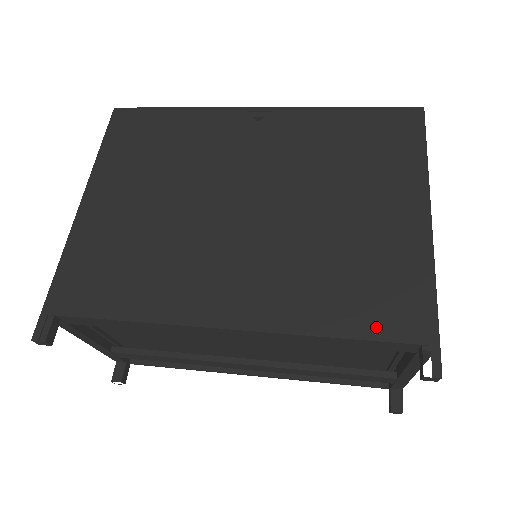
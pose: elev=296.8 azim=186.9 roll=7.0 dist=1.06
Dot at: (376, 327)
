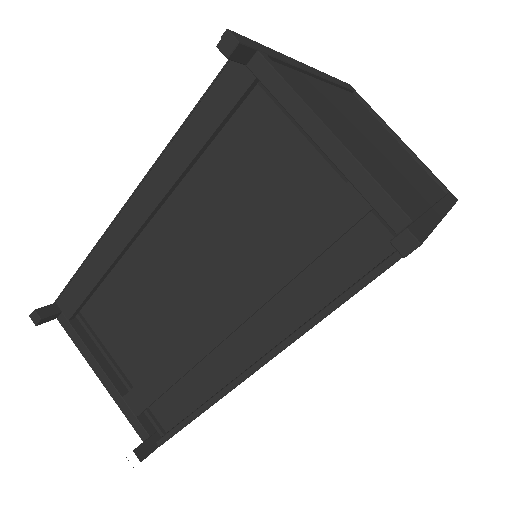
Dot at: occluded
